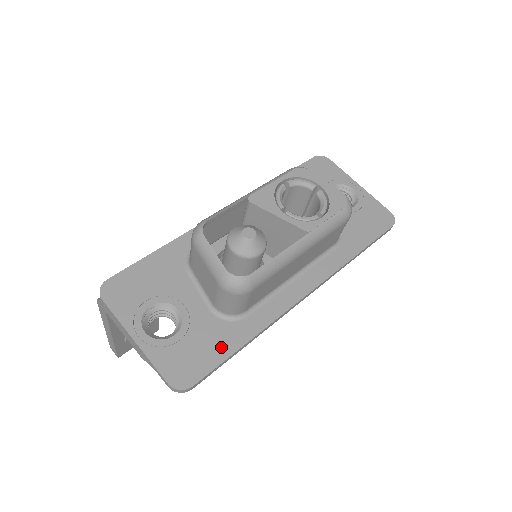
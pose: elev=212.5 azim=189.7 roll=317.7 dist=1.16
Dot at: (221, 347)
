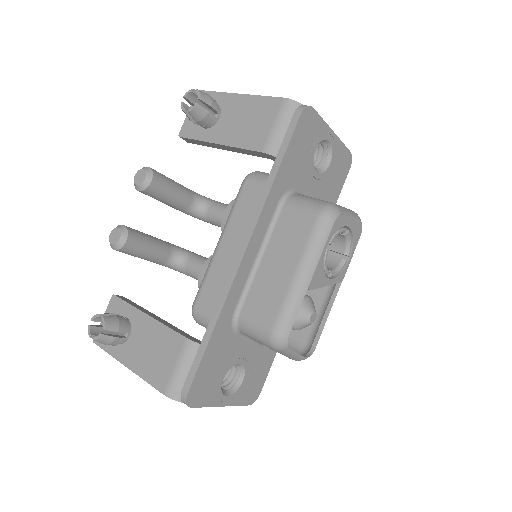
Dot at: (268, 360)
